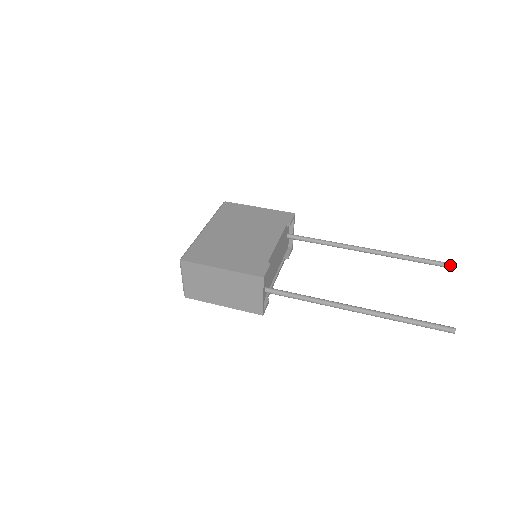
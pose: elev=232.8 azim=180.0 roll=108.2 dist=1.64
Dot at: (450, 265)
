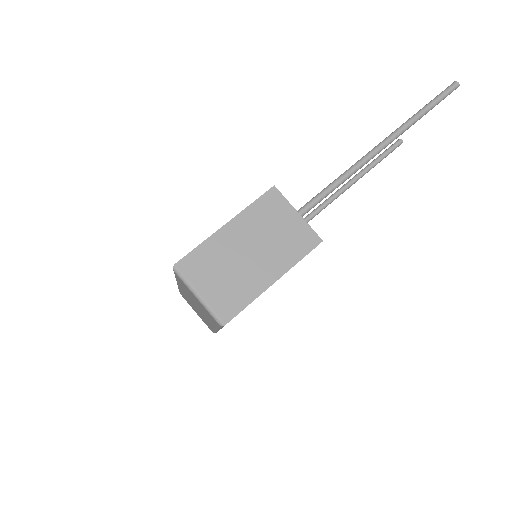
Dot at: (398, 140)
